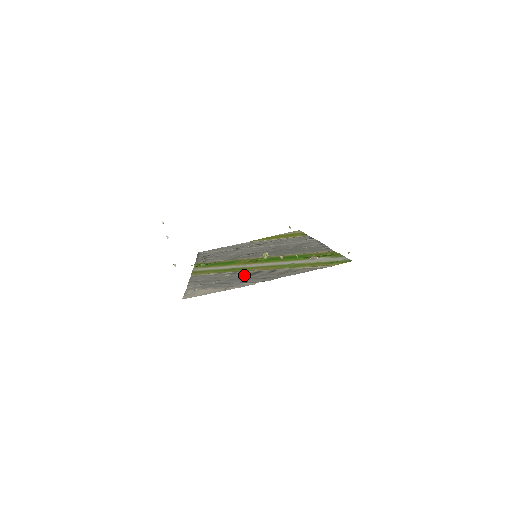
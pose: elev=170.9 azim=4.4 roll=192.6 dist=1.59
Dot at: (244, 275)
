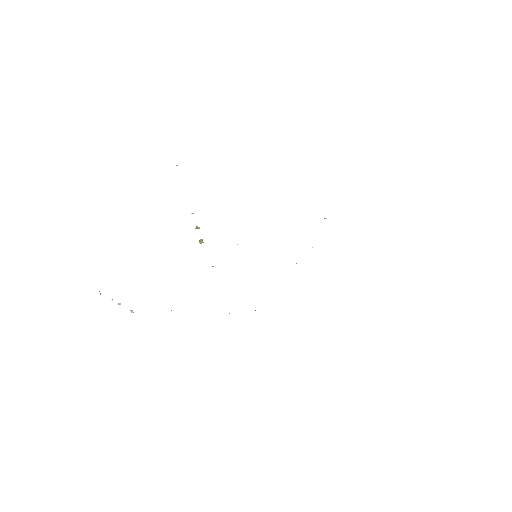
Dot at: occluded
